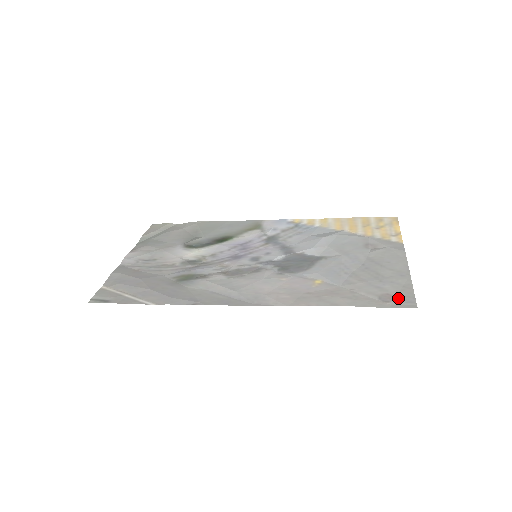
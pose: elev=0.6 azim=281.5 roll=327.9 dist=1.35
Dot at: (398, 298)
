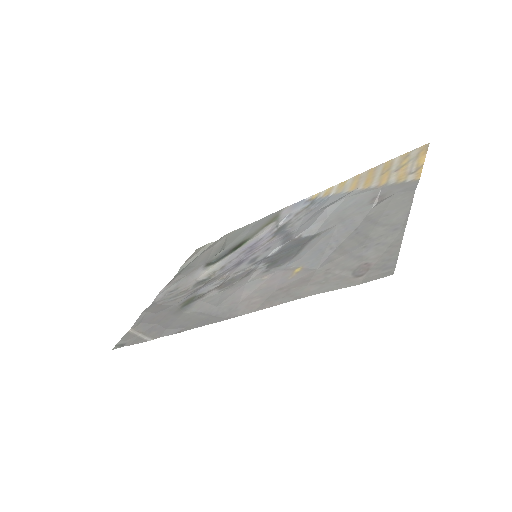
Dot at: (375, 266)
